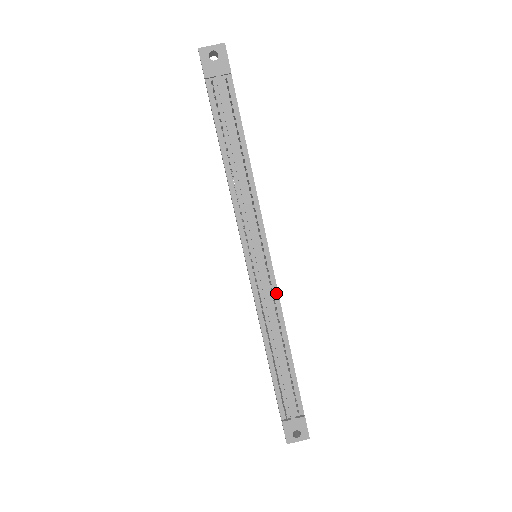
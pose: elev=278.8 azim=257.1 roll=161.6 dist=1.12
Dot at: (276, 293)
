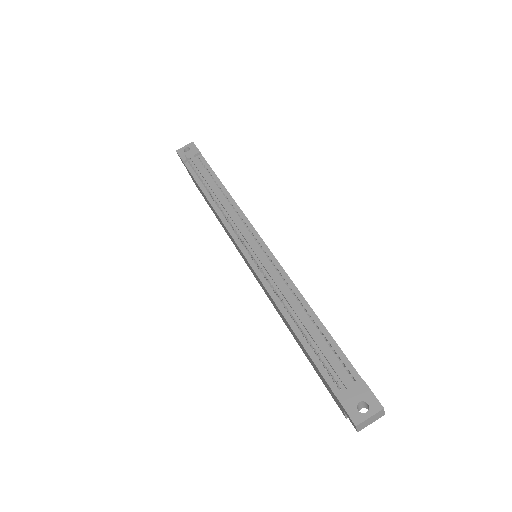
Dot at: (279, 266)
